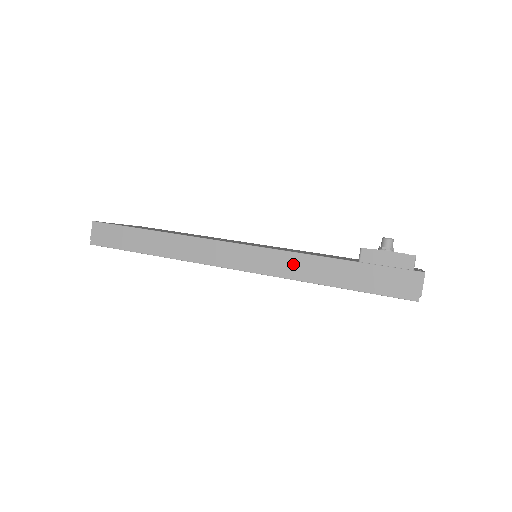
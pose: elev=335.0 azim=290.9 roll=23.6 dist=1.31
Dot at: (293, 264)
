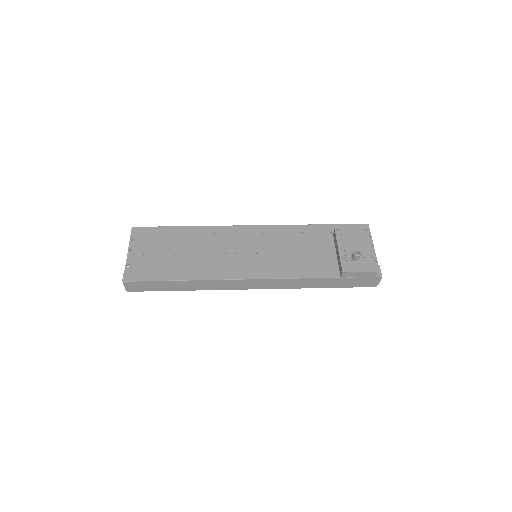
Dot at: (296, 283)
